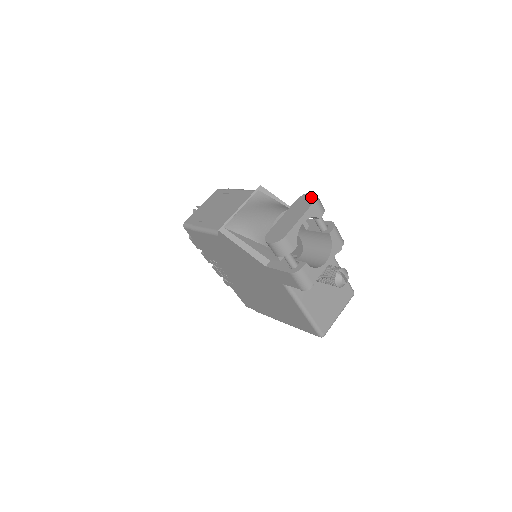
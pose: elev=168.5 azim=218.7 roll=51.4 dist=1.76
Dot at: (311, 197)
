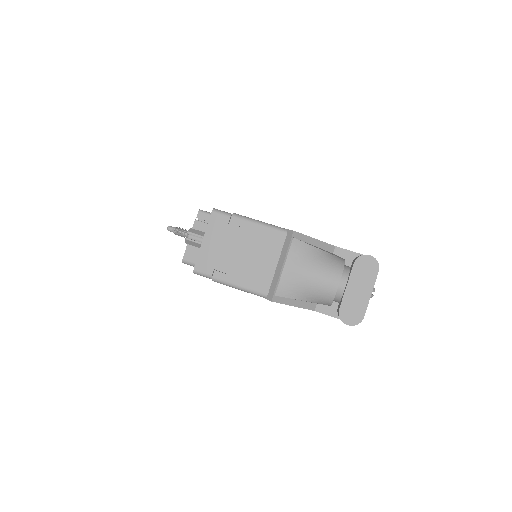
Dot at: (372, 264)
